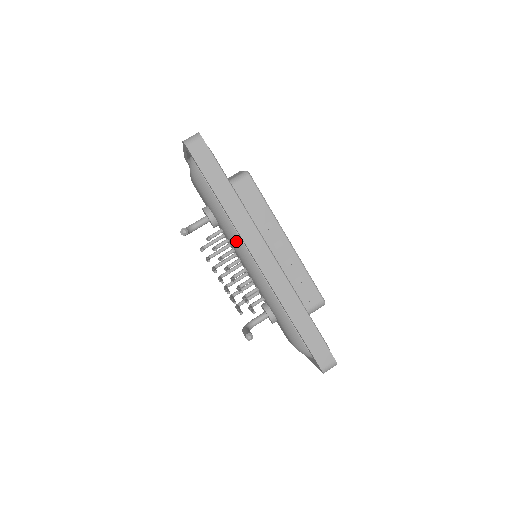
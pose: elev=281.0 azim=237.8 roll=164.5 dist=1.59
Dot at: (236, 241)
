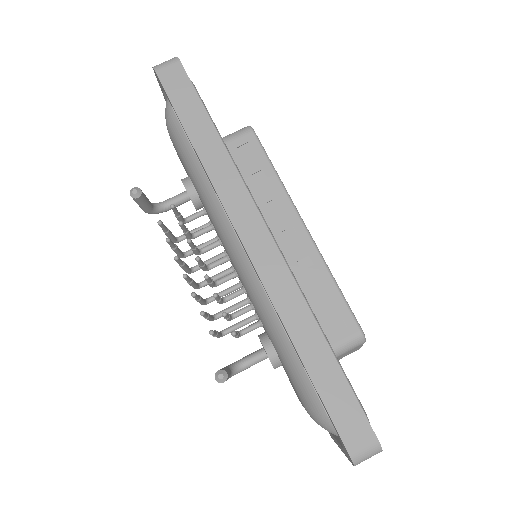
Dot at: (220, 219)
